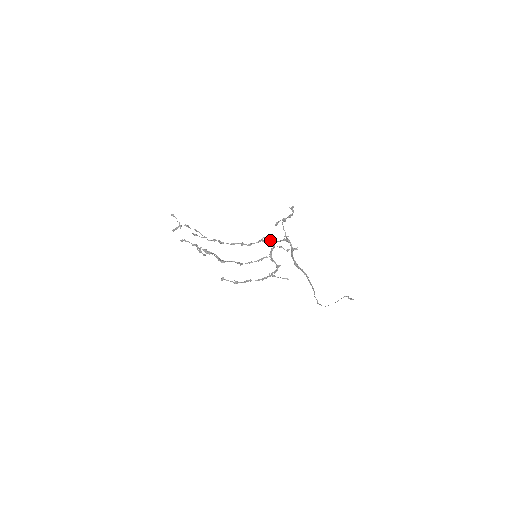
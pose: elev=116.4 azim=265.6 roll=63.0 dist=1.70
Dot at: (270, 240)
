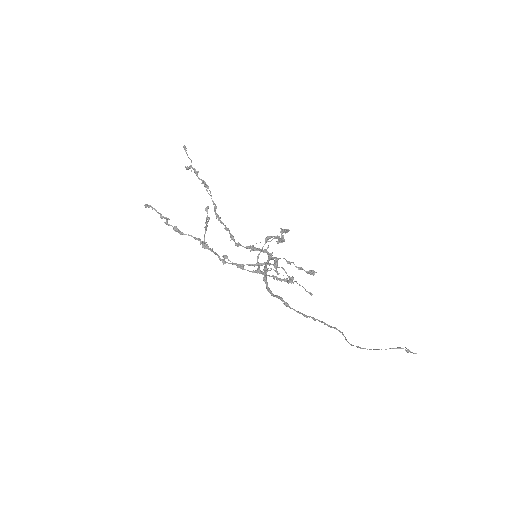
Dot at: (263, 252)
